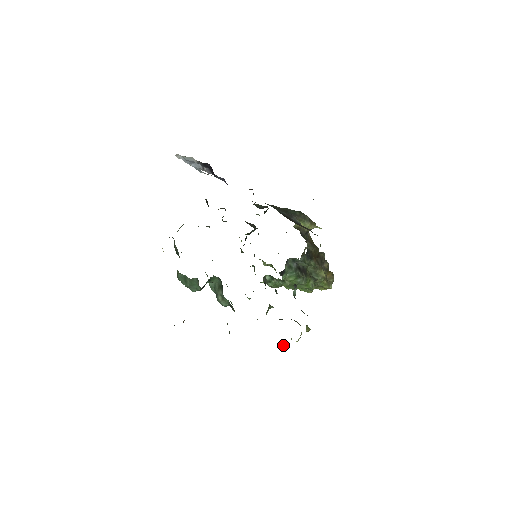
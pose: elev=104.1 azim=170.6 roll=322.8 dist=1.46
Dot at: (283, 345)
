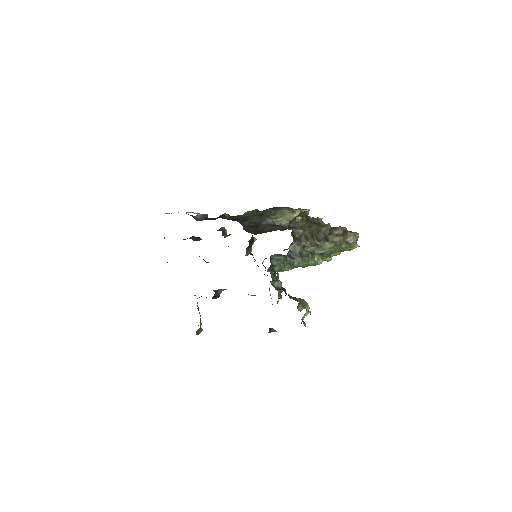
Dot at: (272, 330)
